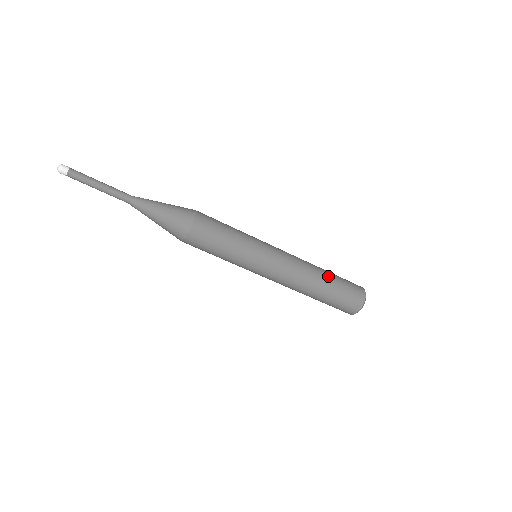
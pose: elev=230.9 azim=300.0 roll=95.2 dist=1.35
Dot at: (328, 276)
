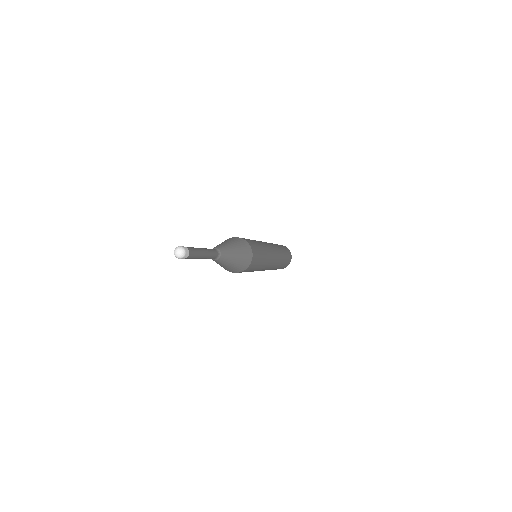
Dot at: (283, 250)
